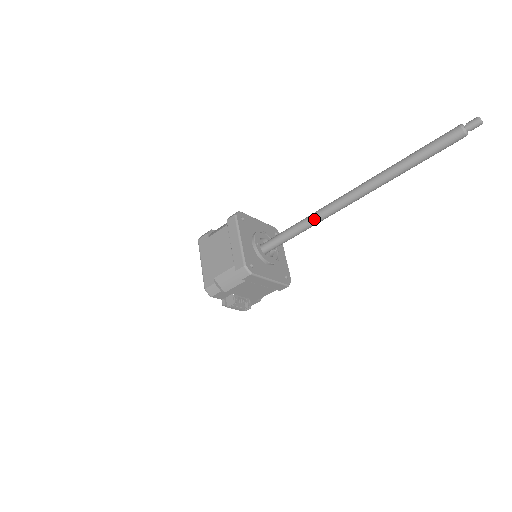
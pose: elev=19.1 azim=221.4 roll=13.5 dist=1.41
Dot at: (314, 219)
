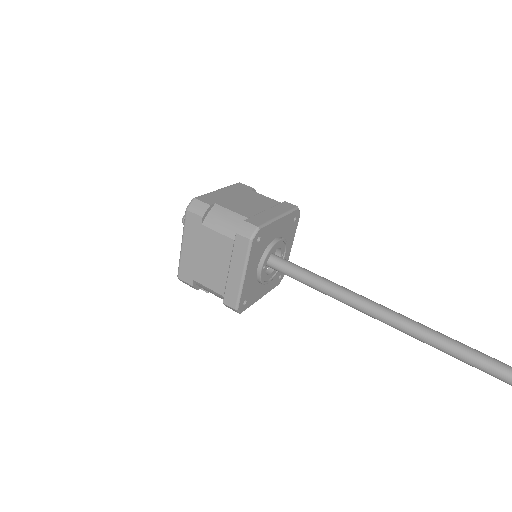
Dot at: (346, 304)
